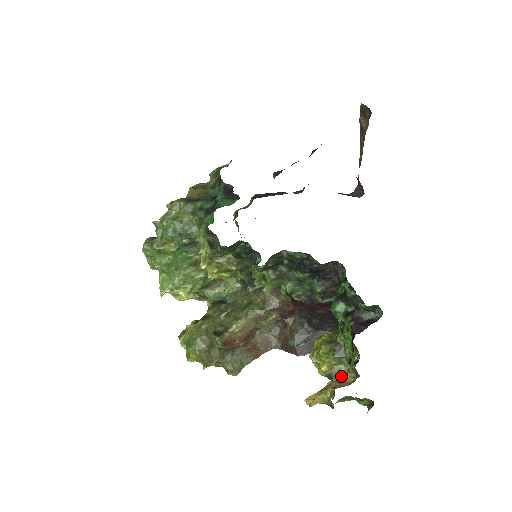
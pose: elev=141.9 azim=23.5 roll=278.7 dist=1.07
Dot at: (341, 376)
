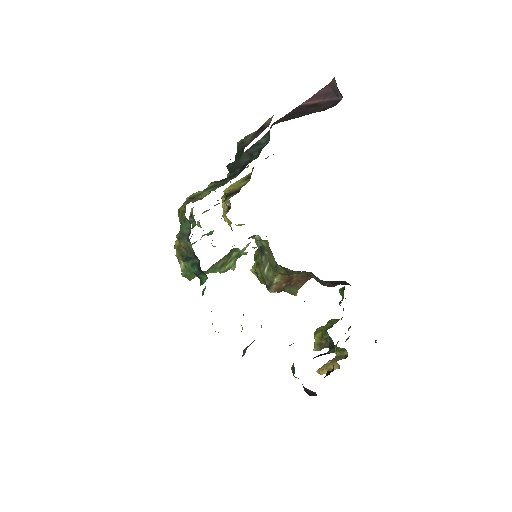
Dot at: (339, 349)
